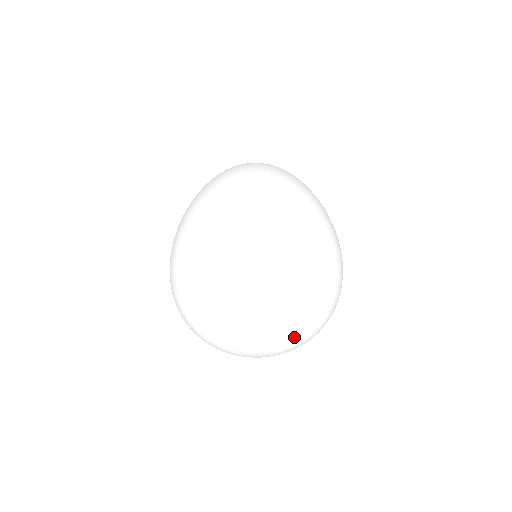
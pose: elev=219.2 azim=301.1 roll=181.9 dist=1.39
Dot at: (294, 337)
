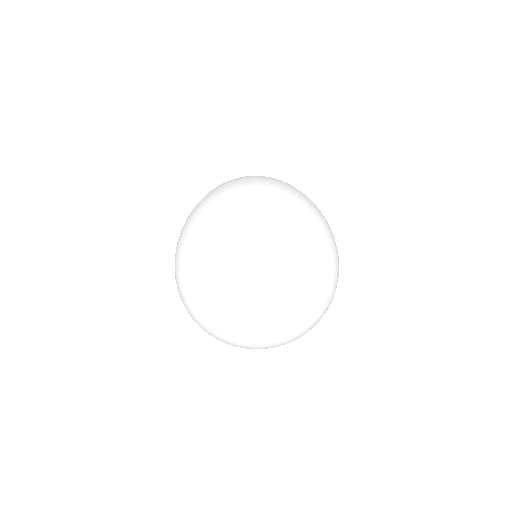
Dot at: (292, 324)
